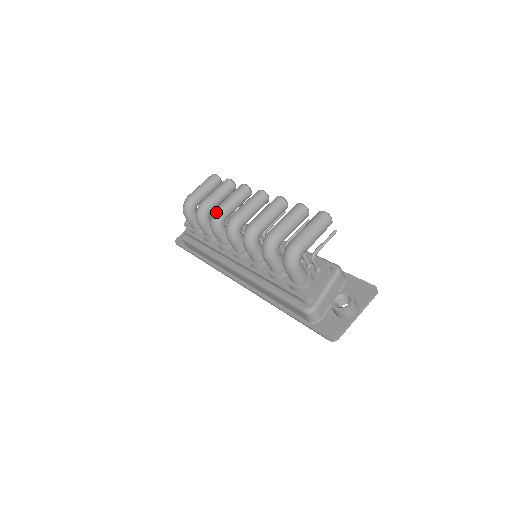
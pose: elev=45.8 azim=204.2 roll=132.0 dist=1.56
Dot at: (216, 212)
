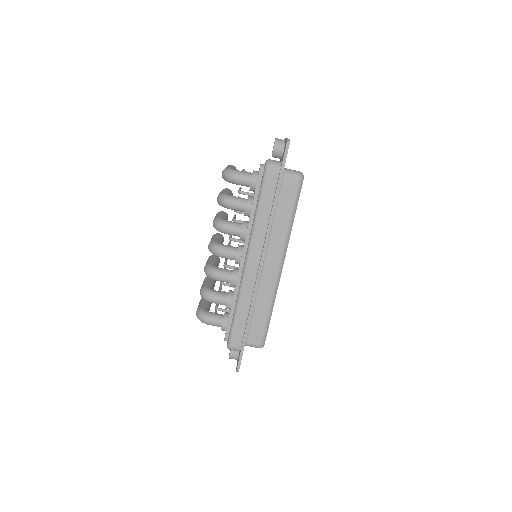
Dot at: (204, 268)
